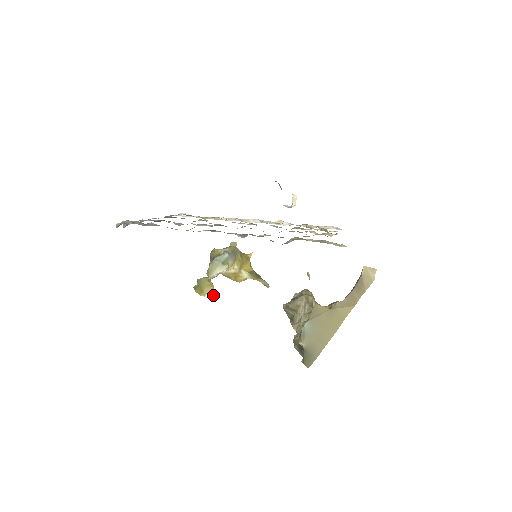
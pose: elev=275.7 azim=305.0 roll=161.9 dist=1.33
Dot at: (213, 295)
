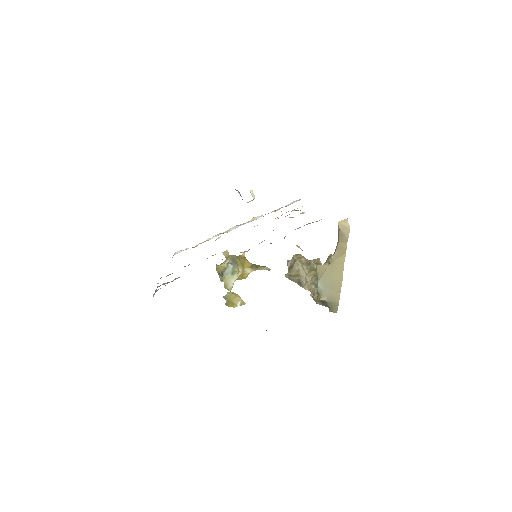
Dot at: (242, 302)
